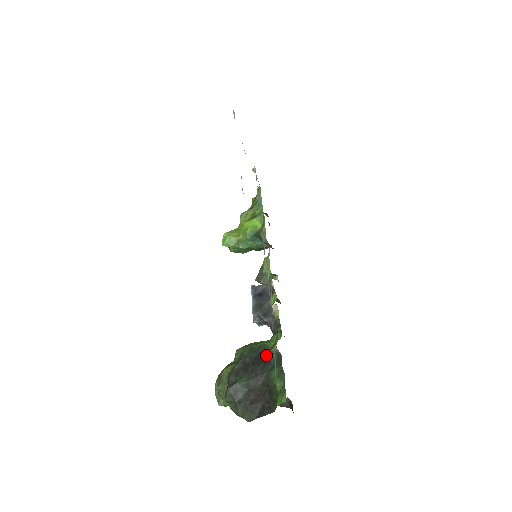
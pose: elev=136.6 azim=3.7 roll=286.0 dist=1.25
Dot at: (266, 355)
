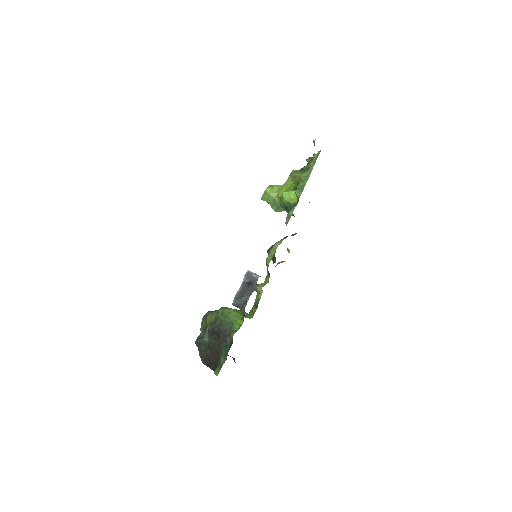
Dot at: (227, 334)
